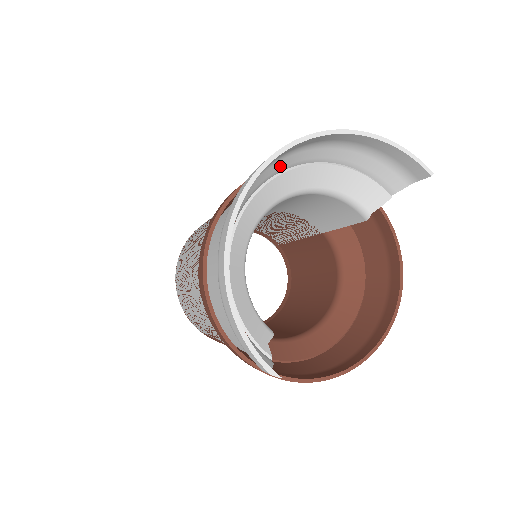
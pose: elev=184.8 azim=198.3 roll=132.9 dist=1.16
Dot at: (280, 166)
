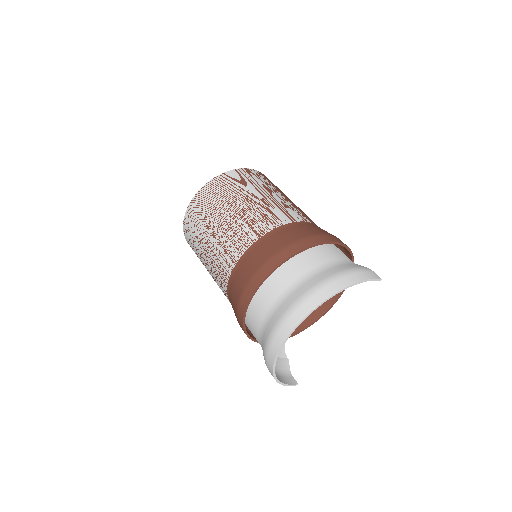
Dot at: (292, 300)
